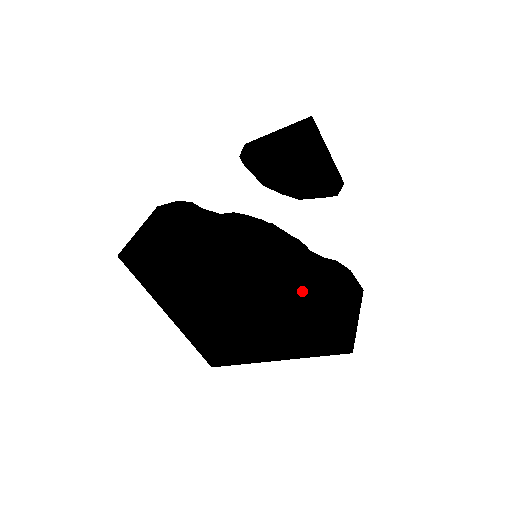
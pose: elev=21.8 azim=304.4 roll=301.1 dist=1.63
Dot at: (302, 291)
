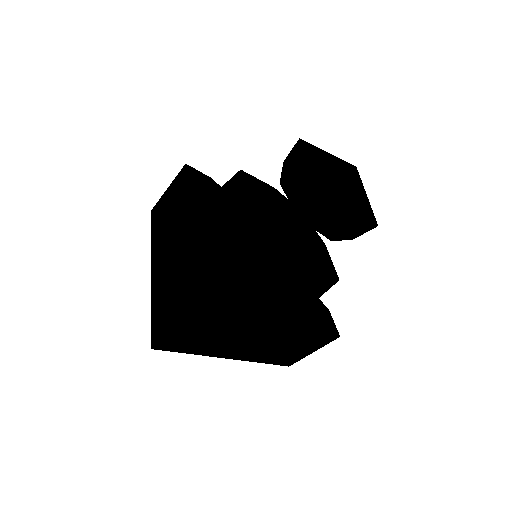
Dot at: (233, 179)
